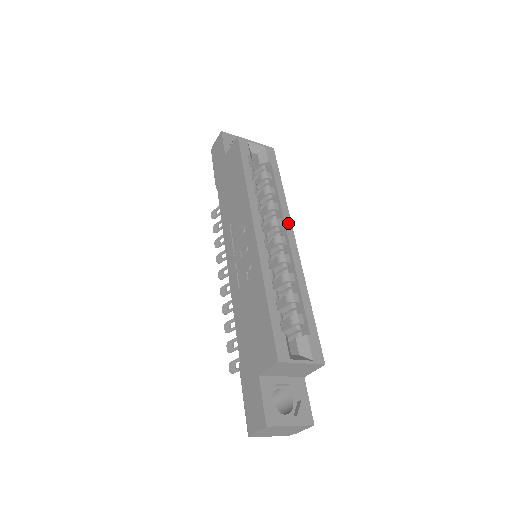
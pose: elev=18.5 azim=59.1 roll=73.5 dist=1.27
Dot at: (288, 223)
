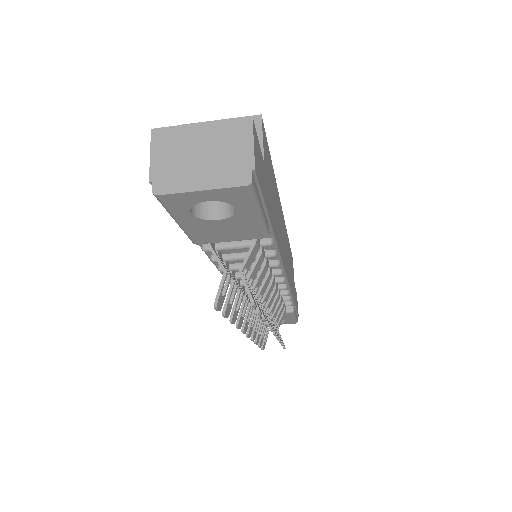
Dot at: occluded
